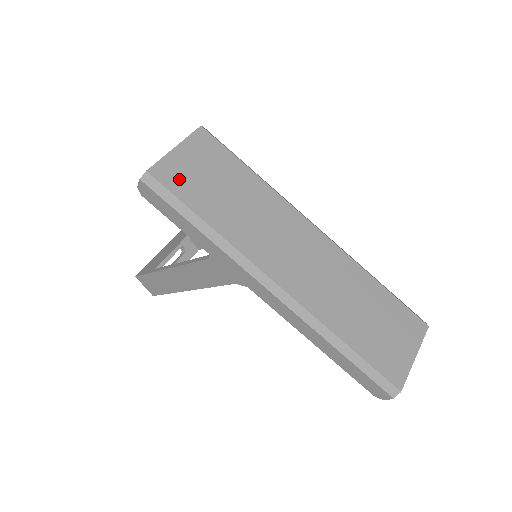
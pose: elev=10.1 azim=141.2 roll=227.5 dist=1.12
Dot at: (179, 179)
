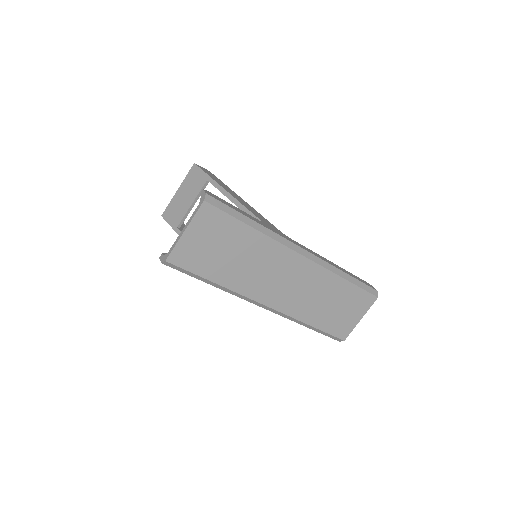
Dot at: (191, 258)
